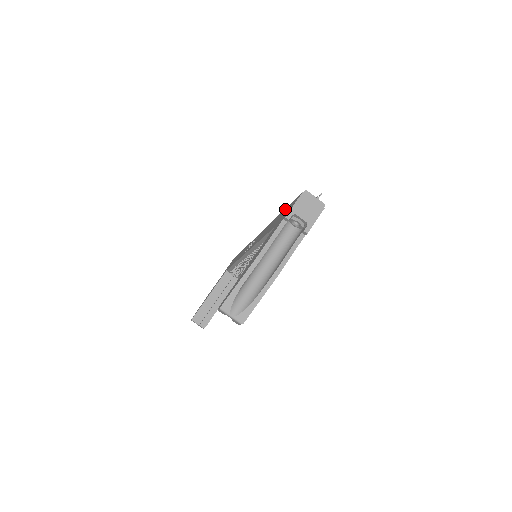
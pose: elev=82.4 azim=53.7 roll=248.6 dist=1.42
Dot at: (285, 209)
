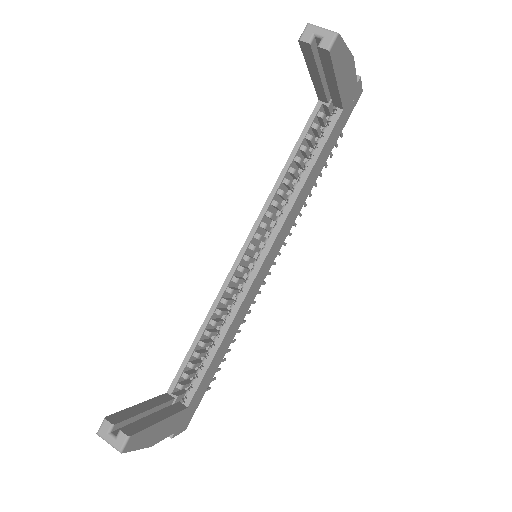
Dot at: occluded
